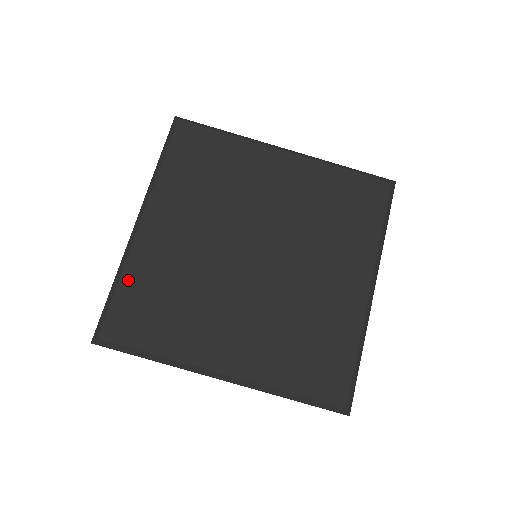
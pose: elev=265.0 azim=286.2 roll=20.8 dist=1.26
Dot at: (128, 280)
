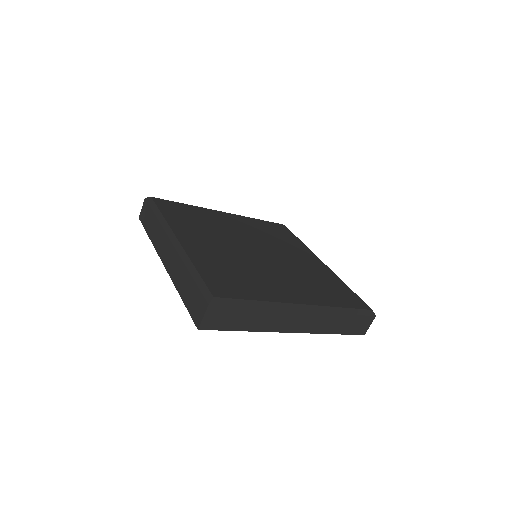
Dot at: (191, 207)
